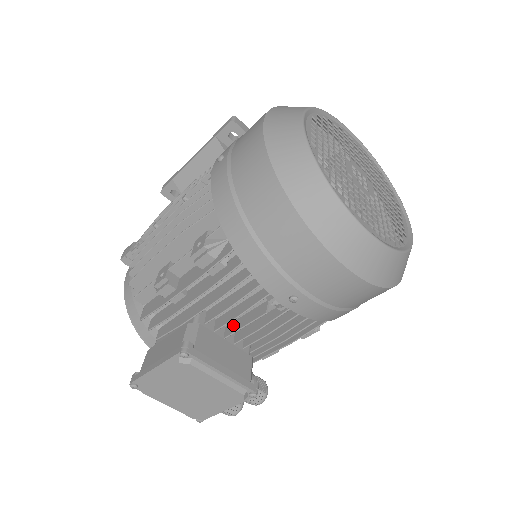
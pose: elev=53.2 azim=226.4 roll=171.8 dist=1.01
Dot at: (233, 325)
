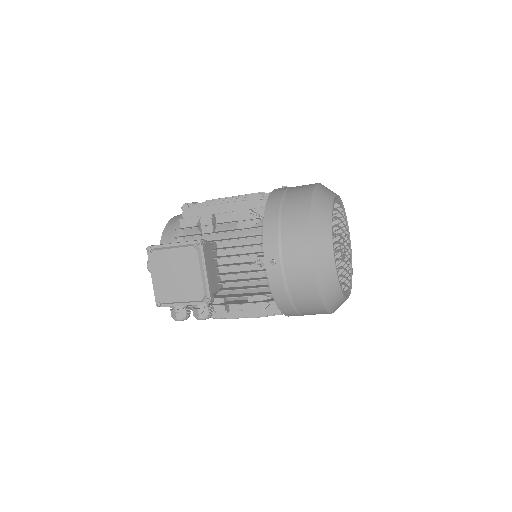
Dot at: (224, 264)
